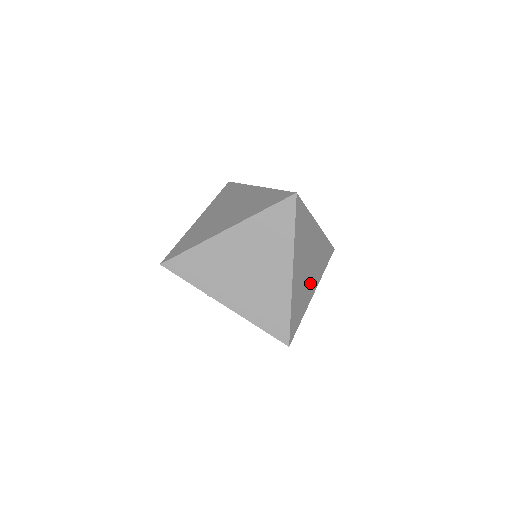
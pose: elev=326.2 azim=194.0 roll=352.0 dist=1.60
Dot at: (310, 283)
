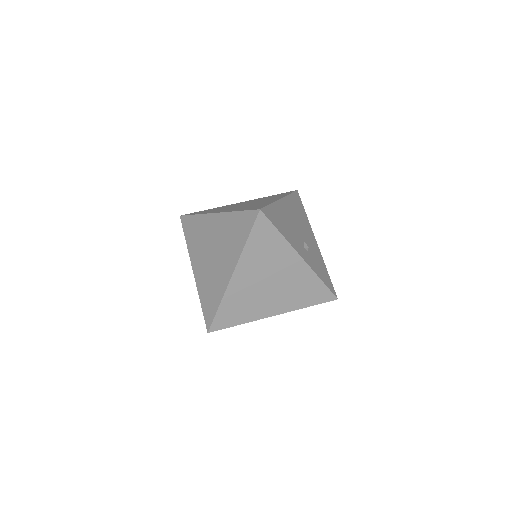
Dot at: (268, 302)
